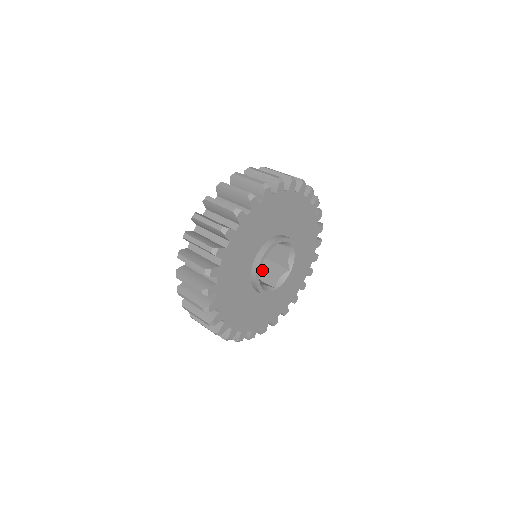
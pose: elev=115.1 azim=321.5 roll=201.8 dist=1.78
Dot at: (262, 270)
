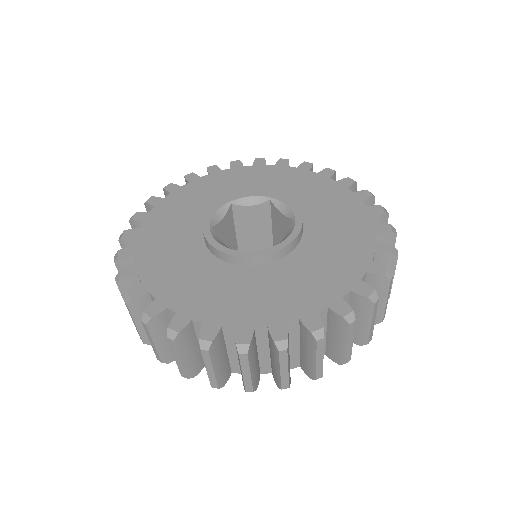
Dot at: (252, 237)
